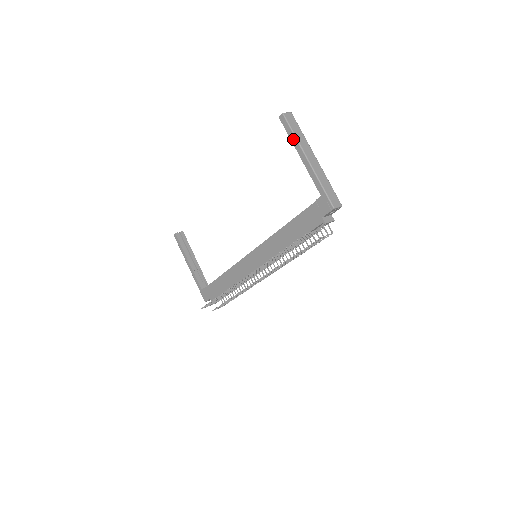
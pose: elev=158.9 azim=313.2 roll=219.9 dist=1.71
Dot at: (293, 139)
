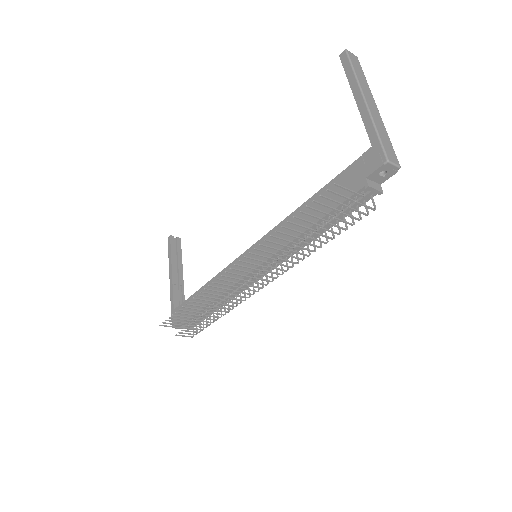
Dot at: (351, 77)
